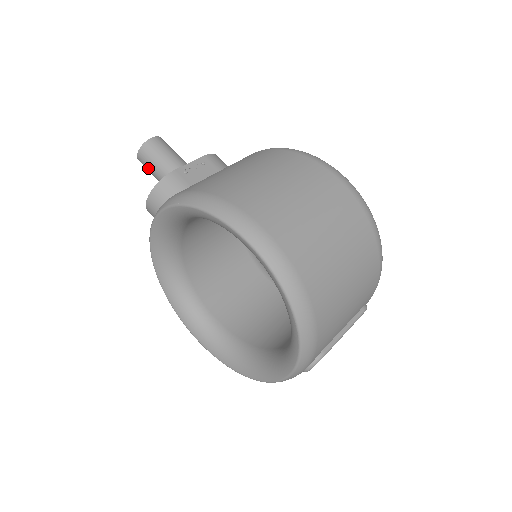
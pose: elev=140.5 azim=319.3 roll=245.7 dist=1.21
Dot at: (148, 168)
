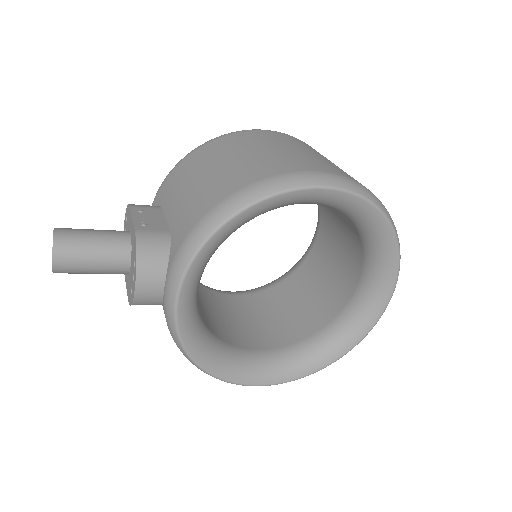
Dot at: (79, 266)
